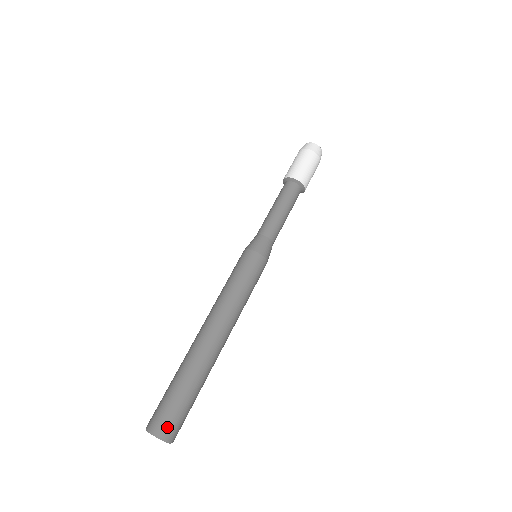
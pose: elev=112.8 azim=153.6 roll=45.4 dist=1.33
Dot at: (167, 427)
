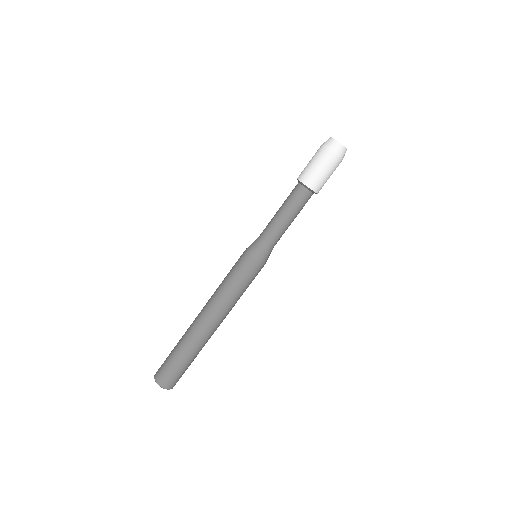
Dot at: occluded
